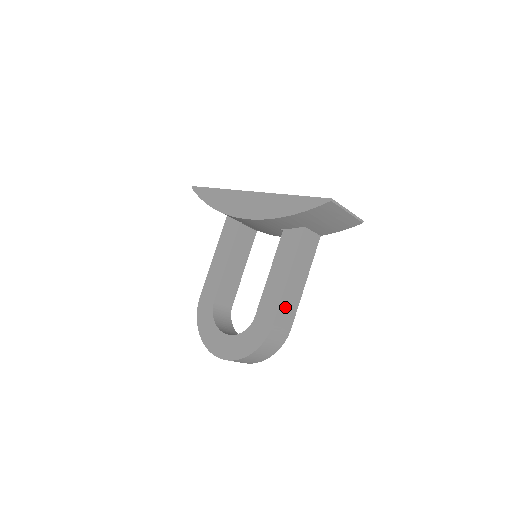
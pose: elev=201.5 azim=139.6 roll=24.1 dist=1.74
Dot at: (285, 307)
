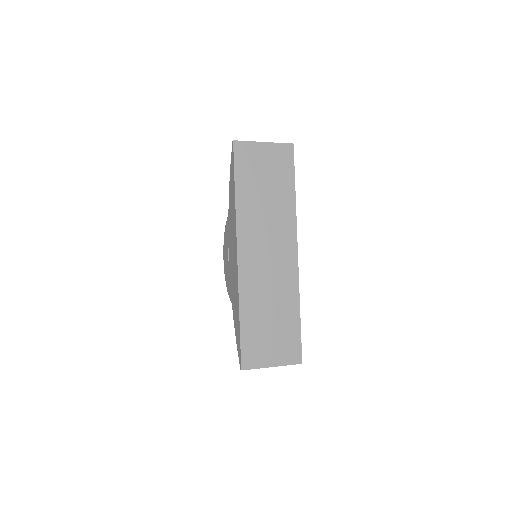
Dot at: occluded
